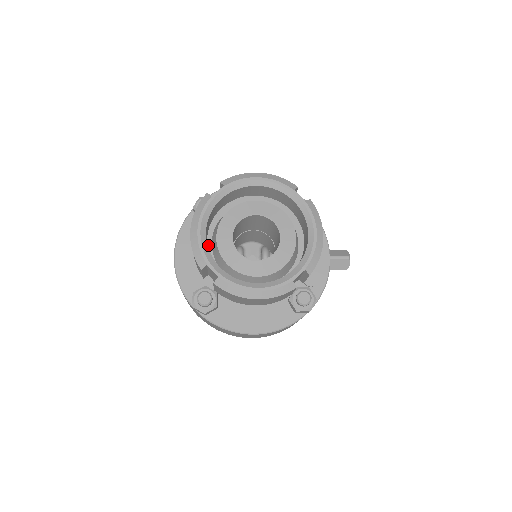
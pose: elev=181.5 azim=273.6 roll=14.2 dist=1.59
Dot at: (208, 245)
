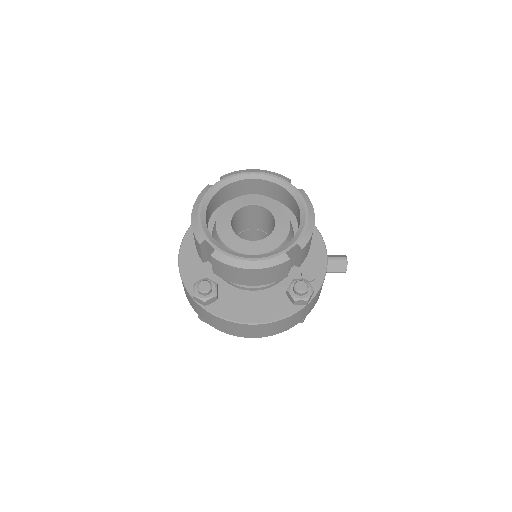
Dot at: occluded
